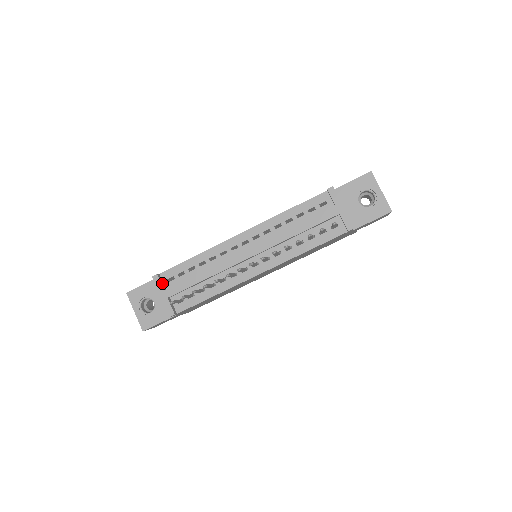
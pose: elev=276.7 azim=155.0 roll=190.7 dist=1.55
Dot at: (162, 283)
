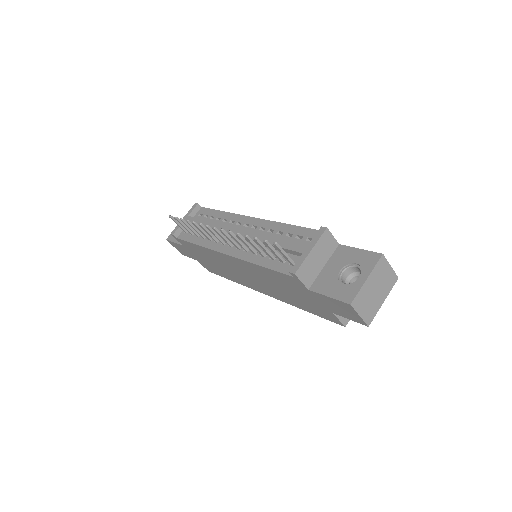
Dot at: (194, 212)
